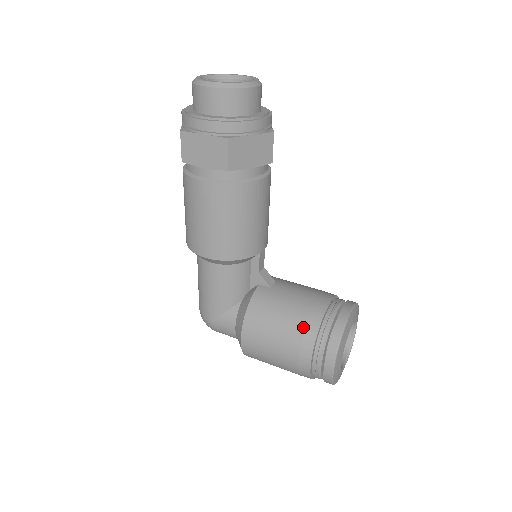
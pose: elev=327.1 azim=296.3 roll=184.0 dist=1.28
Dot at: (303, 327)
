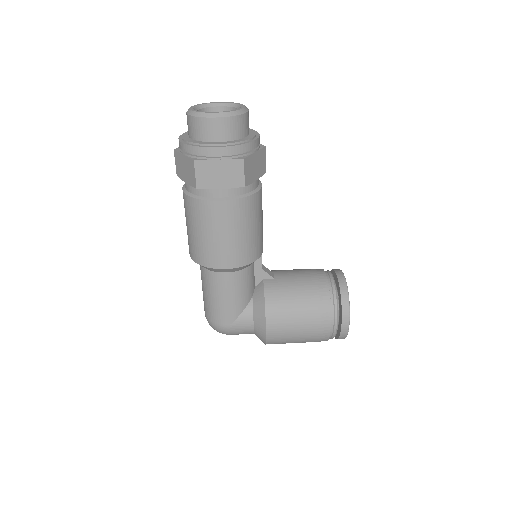
Dot at: (318, 300)
